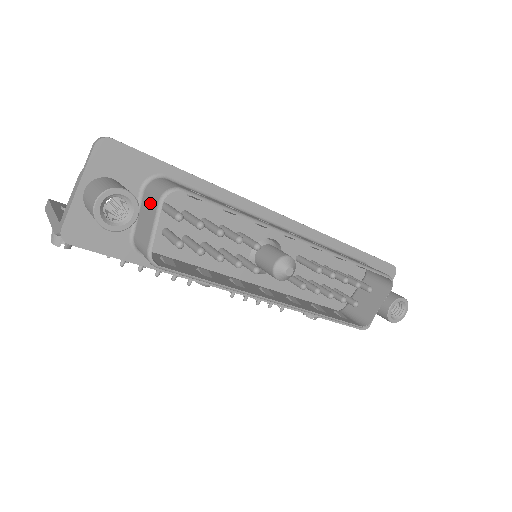
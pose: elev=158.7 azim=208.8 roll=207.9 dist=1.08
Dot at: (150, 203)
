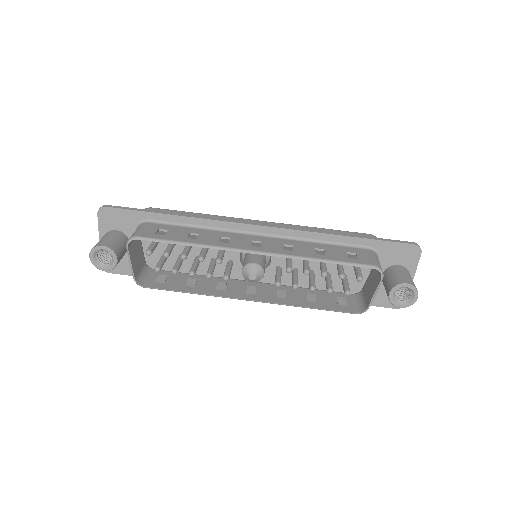
Dot at: (132, 245)
